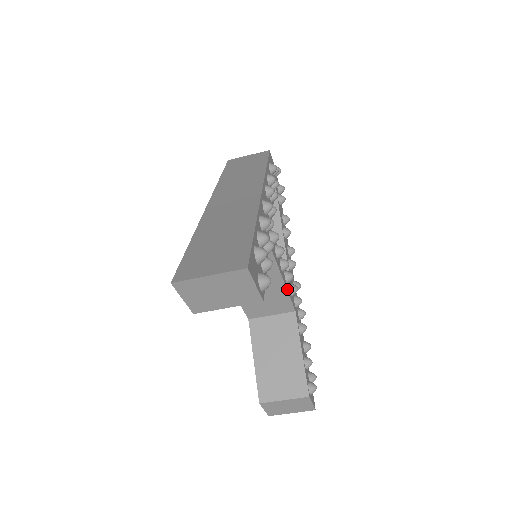
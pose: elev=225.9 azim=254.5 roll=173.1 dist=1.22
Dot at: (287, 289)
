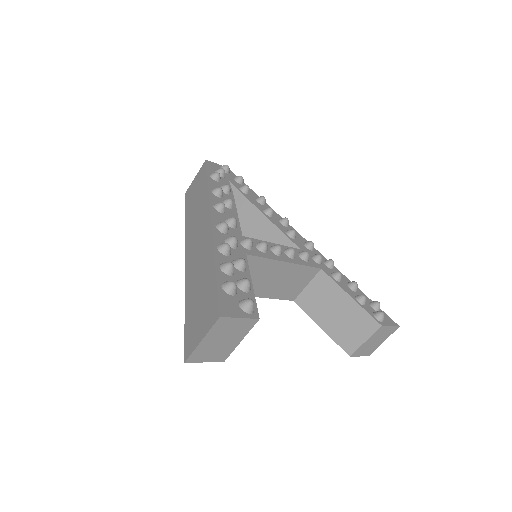
Dot at: (297, 263)
